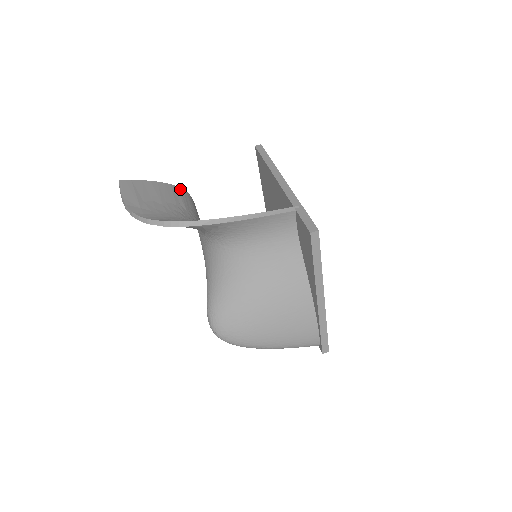
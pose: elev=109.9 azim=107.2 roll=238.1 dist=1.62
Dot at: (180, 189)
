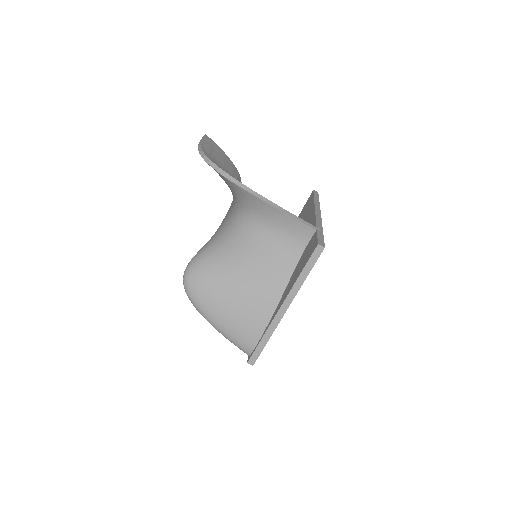
Dot at: (239, 175)
